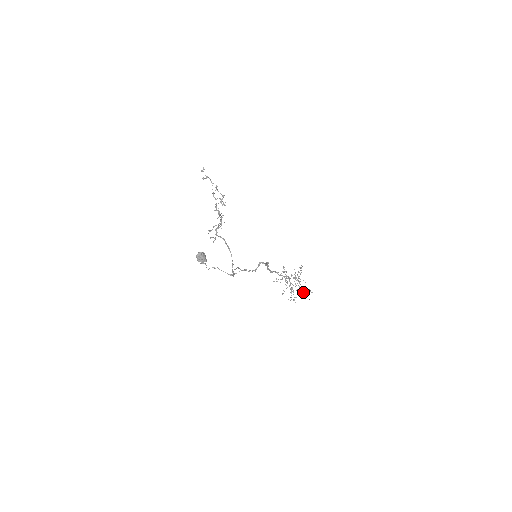
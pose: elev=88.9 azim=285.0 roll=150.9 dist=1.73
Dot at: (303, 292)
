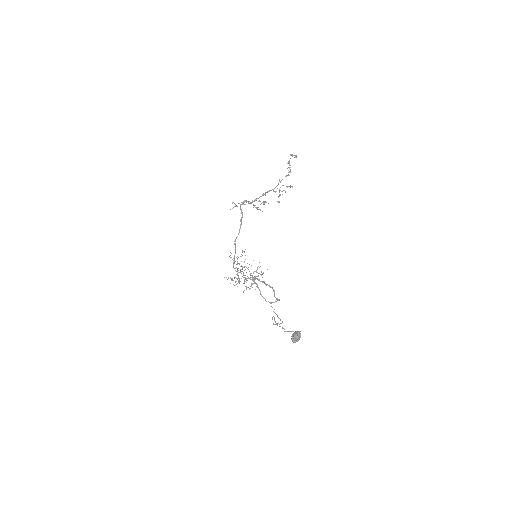
Dot at: occluded
